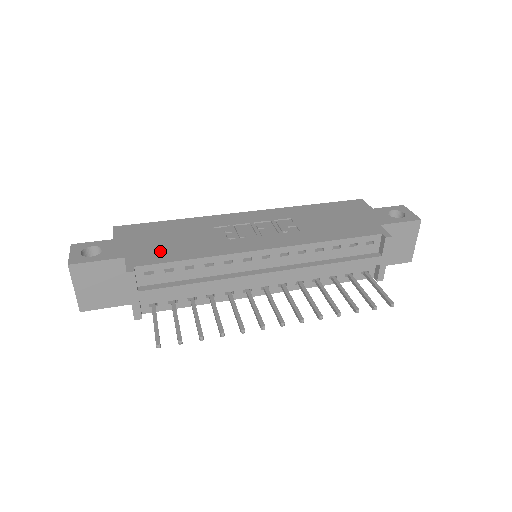
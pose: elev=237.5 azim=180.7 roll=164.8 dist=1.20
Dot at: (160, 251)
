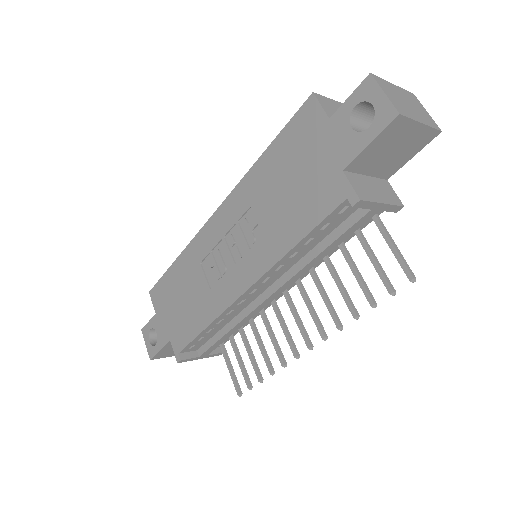
Dot at: (183, 324)
